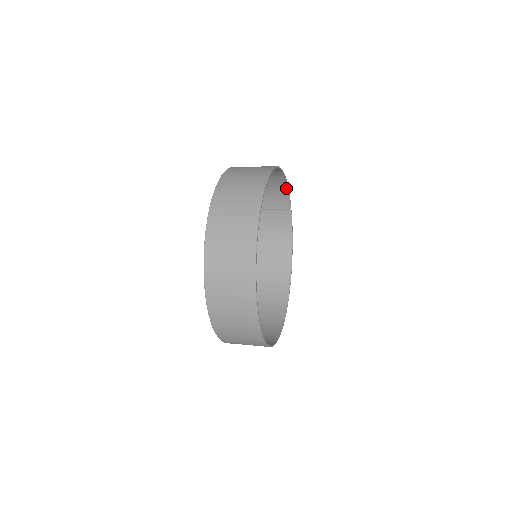
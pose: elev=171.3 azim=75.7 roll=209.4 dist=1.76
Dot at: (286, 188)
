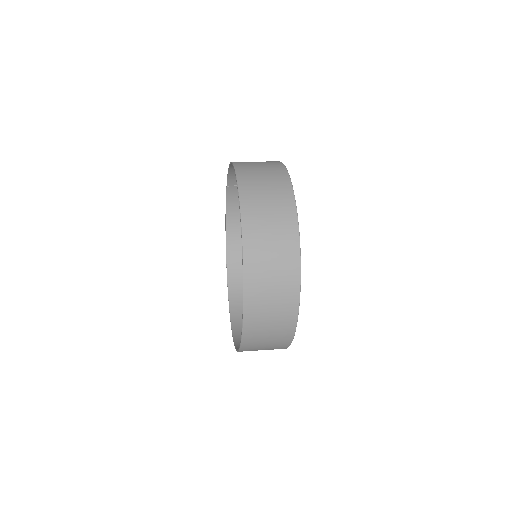
Dot at: occluded
